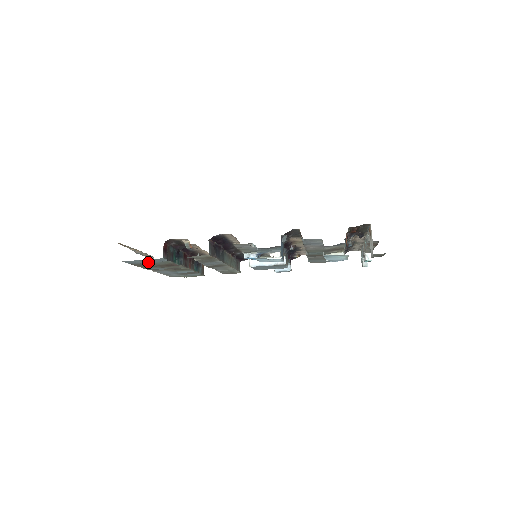
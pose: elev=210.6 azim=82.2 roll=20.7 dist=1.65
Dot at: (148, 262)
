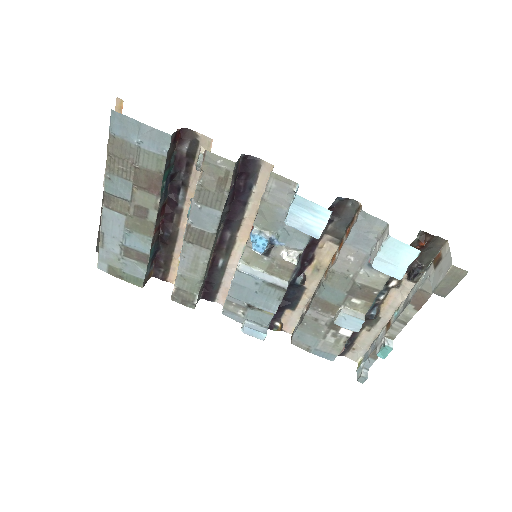
Dot at: (140, 139)
